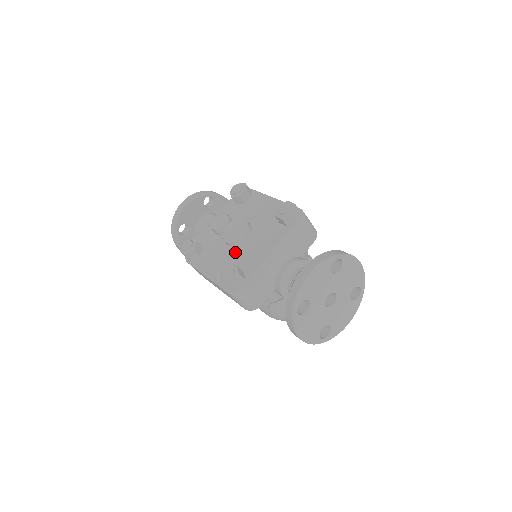
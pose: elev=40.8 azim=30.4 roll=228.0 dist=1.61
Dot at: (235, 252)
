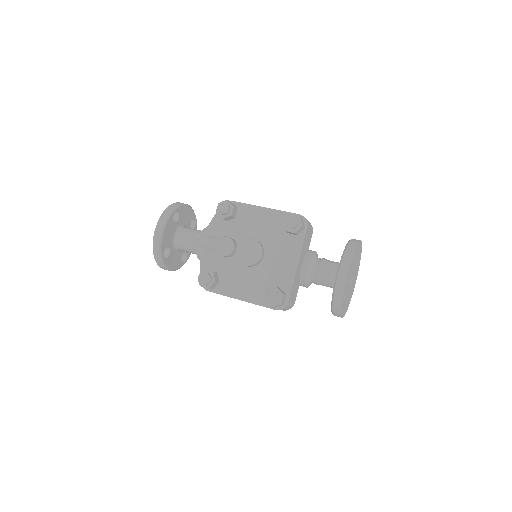
Dot at: (257, 271)
